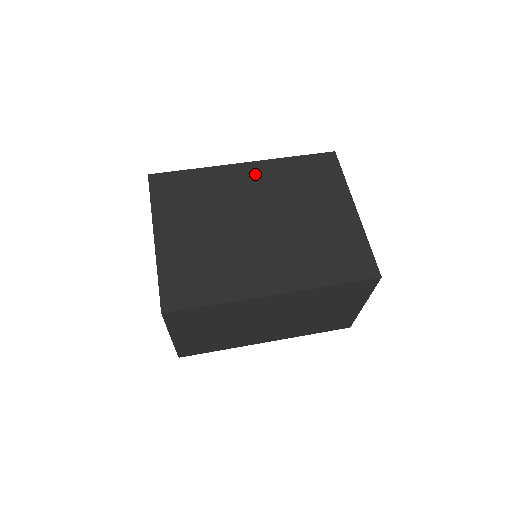
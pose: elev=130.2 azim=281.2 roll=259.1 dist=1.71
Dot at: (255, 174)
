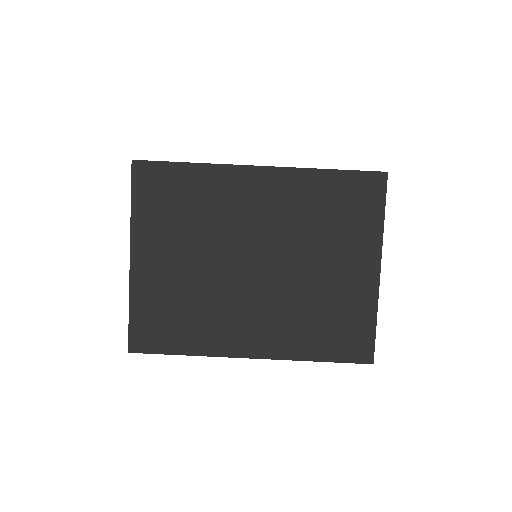
Dot at: (270, 189)
